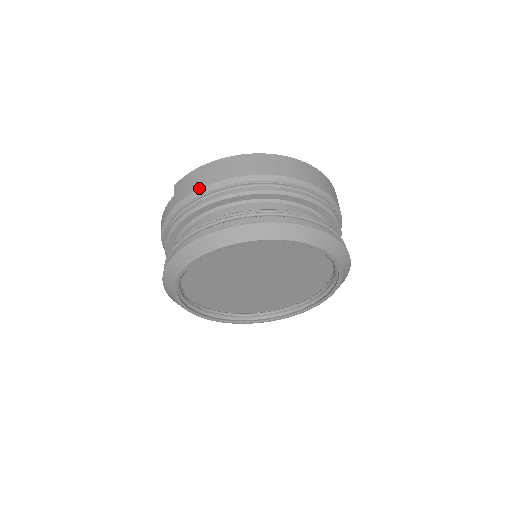
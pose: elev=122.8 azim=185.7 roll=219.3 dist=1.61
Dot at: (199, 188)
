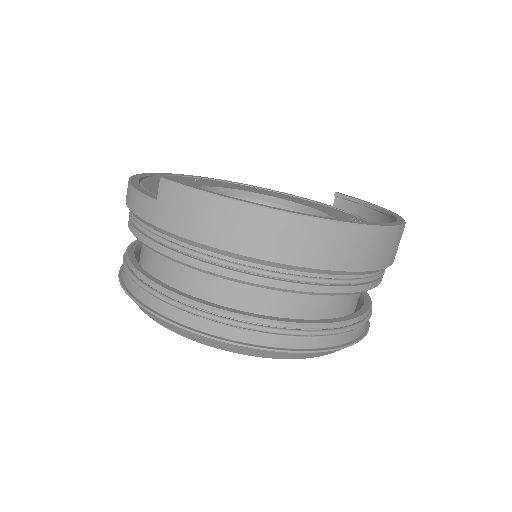
Dot at: (200, 242)
